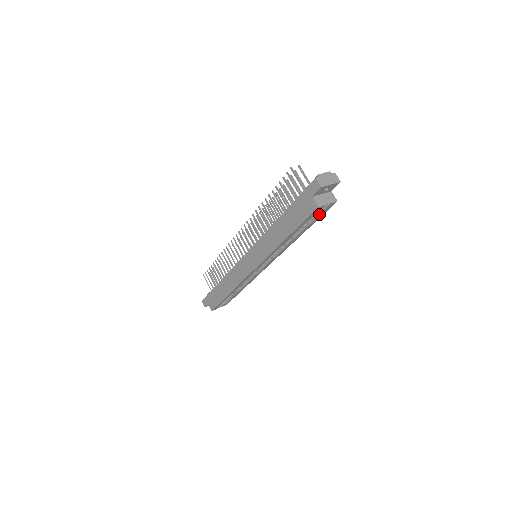
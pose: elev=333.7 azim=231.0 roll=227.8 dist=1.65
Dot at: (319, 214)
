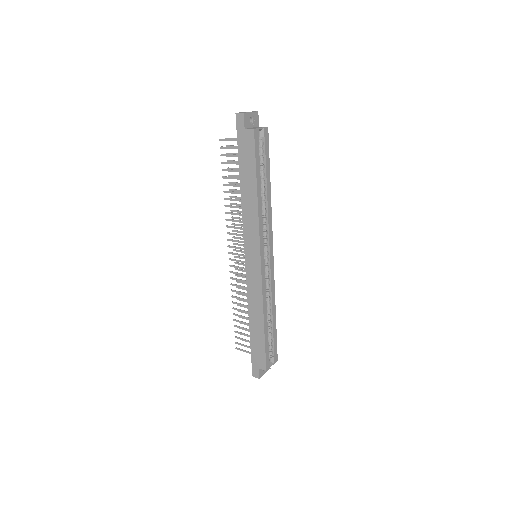
Dot at: (264, 149)
